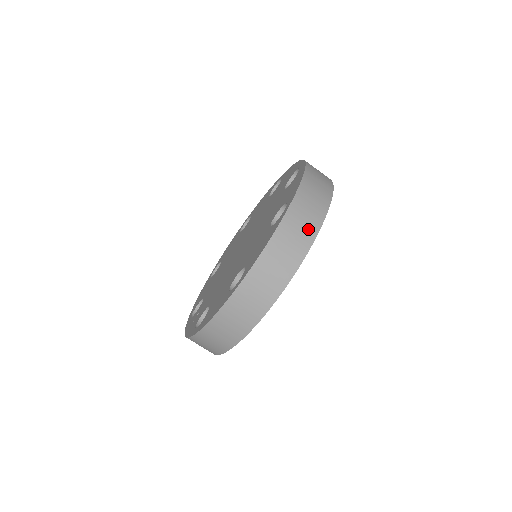
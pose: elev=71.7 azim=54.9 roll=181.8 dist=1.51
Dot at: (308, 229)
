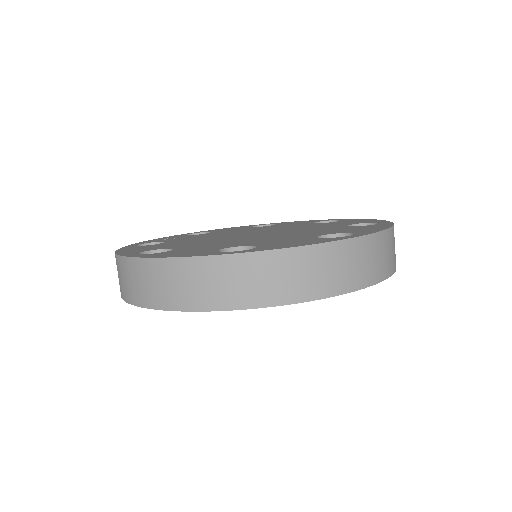
Dot at: (221, 295)
